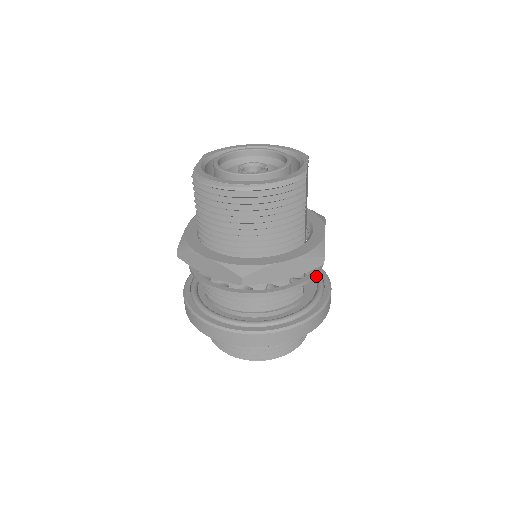
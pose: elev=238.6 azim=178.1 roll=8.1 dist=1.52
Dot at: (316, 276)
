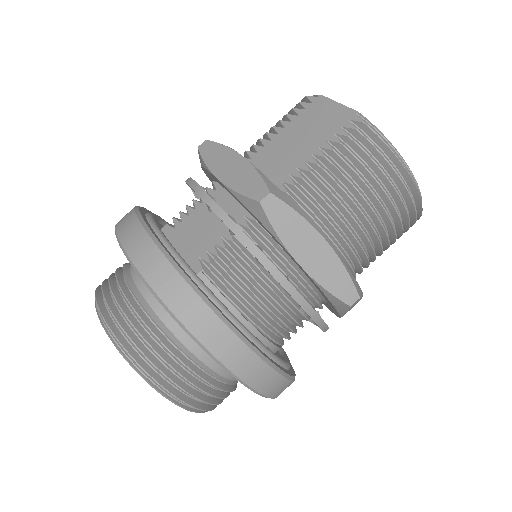
Dot at: occluded
